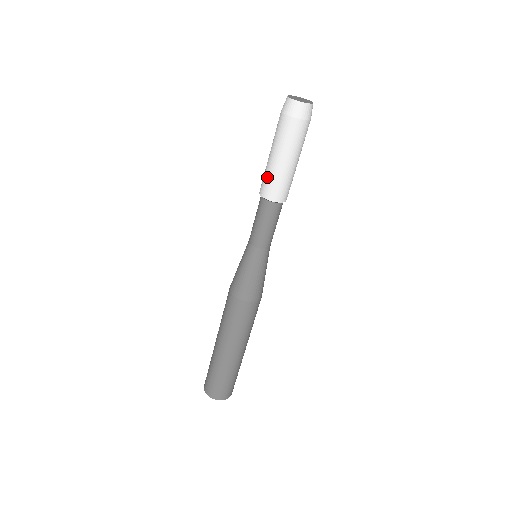
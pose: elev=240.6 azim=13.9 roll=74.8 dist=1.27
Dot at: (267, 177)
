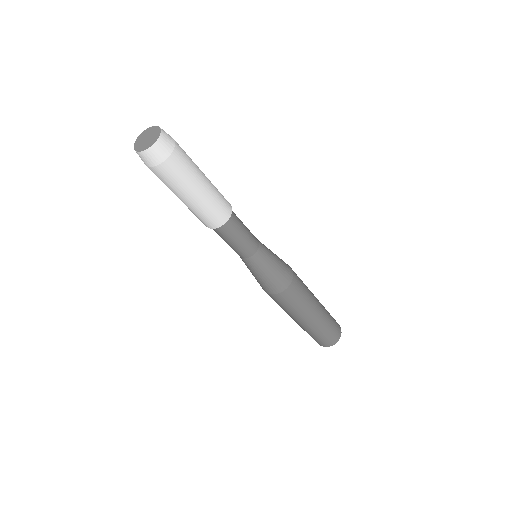
Dot at: occluded
